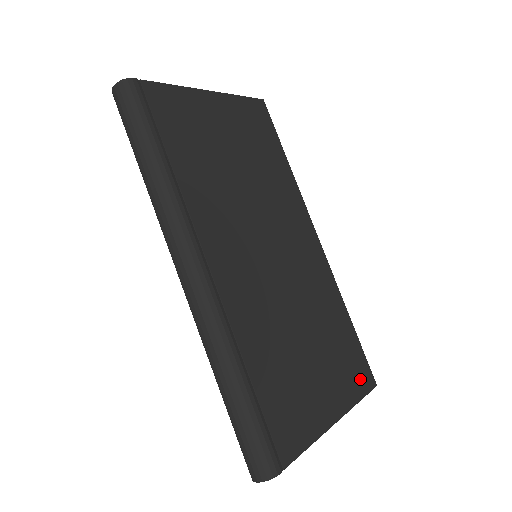
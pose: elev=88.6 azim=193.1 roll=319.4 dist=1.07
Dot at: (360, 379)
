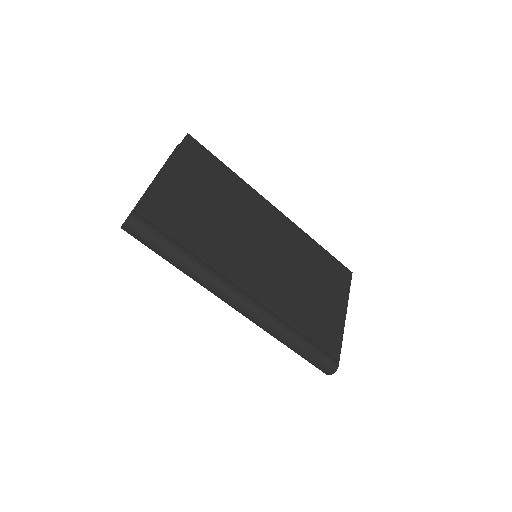
Dot at: (343, 278)
